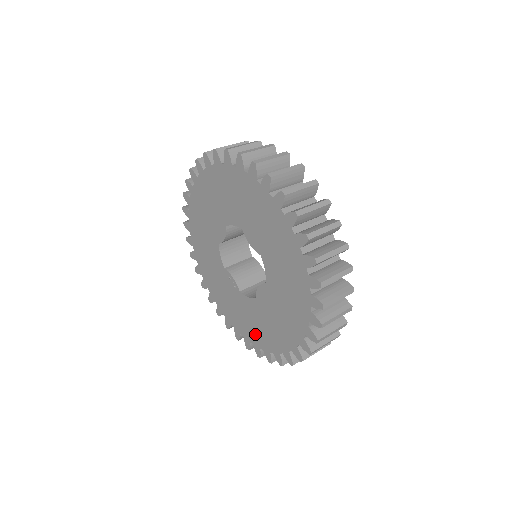
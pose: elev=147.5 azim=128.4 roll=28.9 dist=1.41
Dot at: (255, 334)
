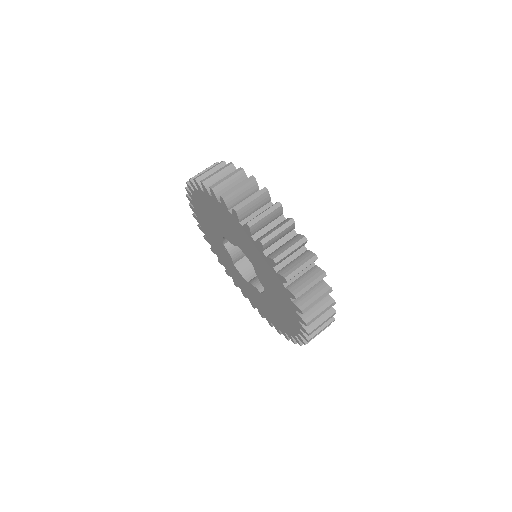
Dot at: (238, 282)
